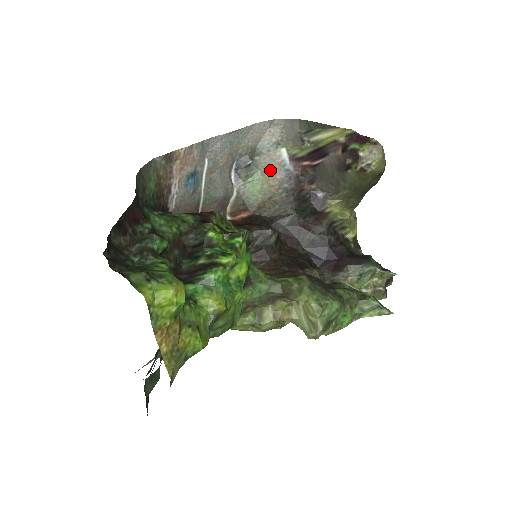
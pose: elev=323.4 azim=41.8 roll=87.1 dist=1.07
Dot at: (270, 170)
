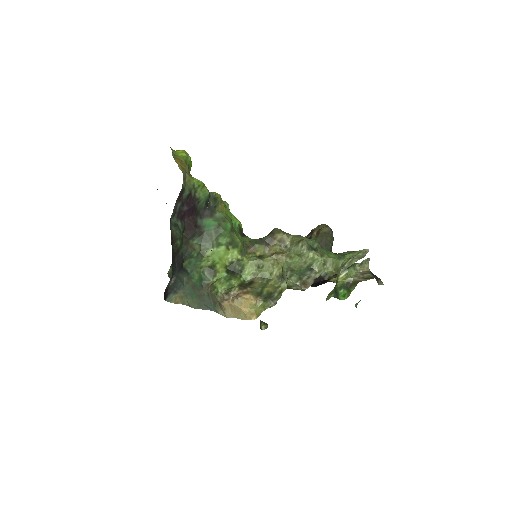
Dot at: occluded
